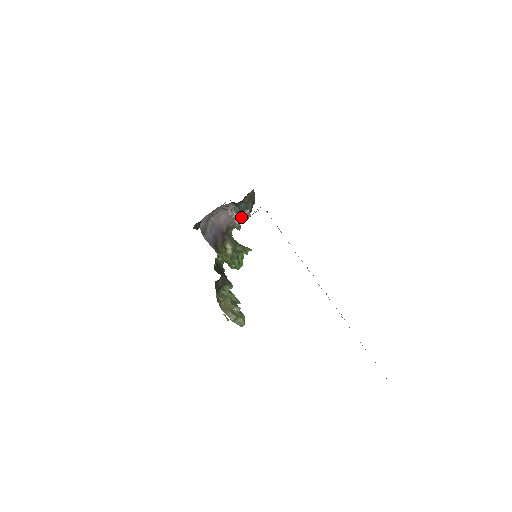
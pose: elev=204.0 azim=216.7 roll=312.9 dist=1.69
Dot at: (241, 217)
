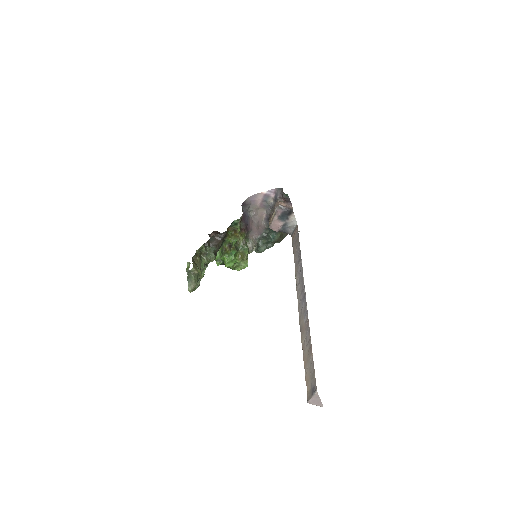
Dot at: (285, 206)
